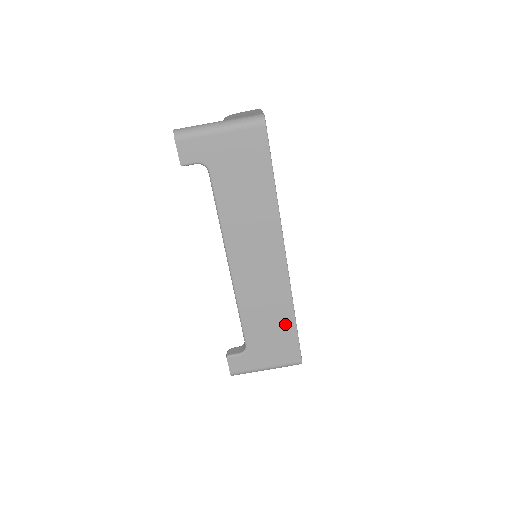
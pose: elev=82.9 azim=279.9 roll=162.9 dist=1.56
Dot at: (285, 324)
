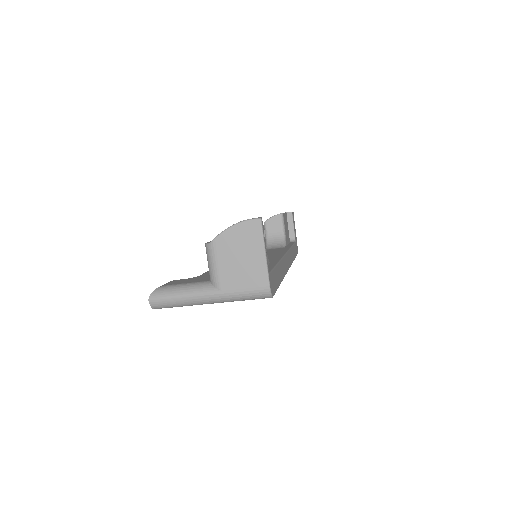
Dot at: occluded
